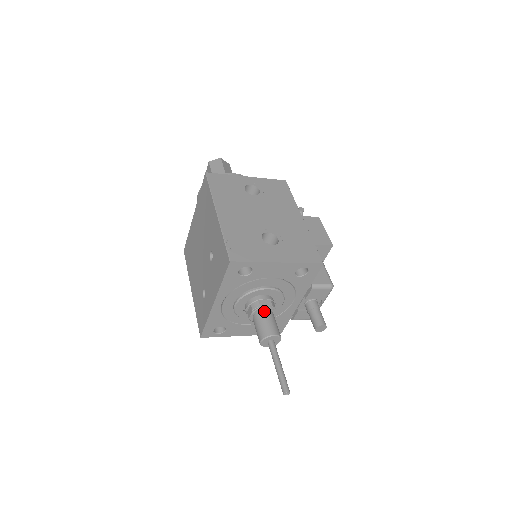
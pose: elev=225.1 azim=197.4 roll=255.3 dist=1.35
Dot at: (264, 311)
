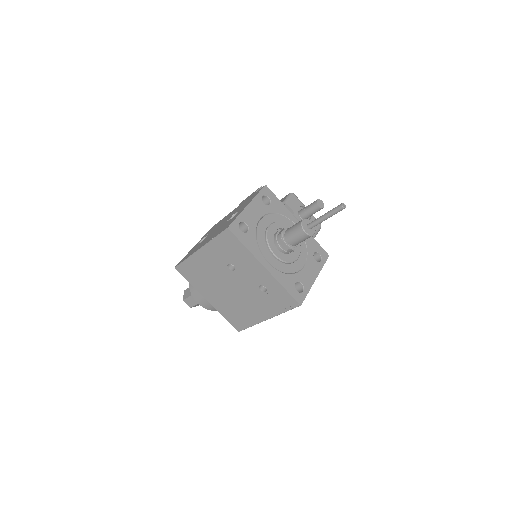
Dot at: (285, 232)
